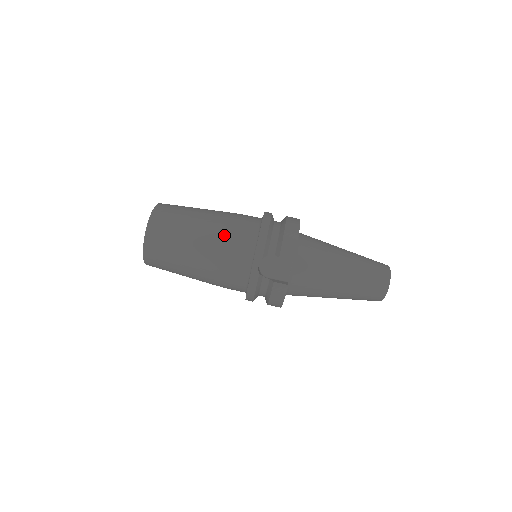
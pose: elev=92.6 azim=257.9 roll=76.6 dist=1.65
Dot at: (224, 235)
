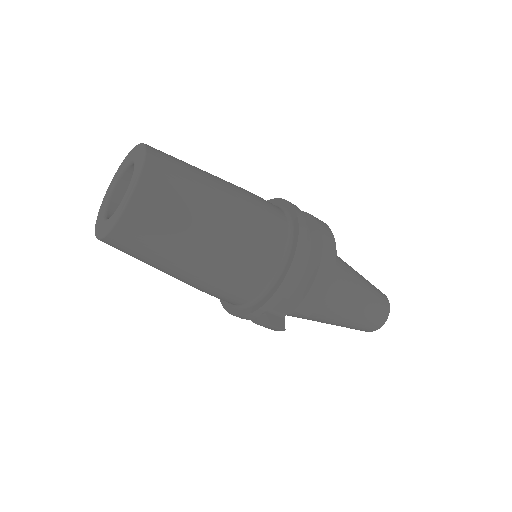
Dot at: (236, 262)
